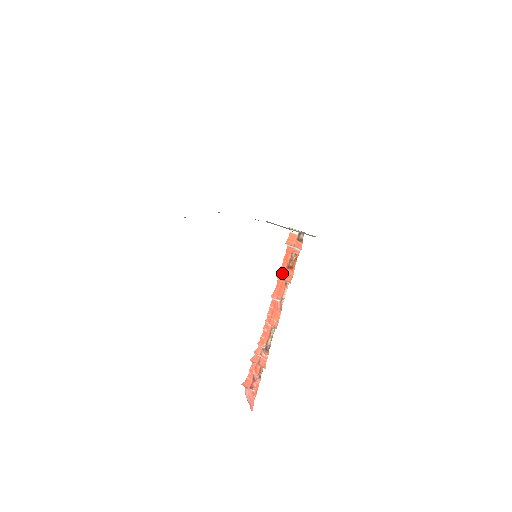
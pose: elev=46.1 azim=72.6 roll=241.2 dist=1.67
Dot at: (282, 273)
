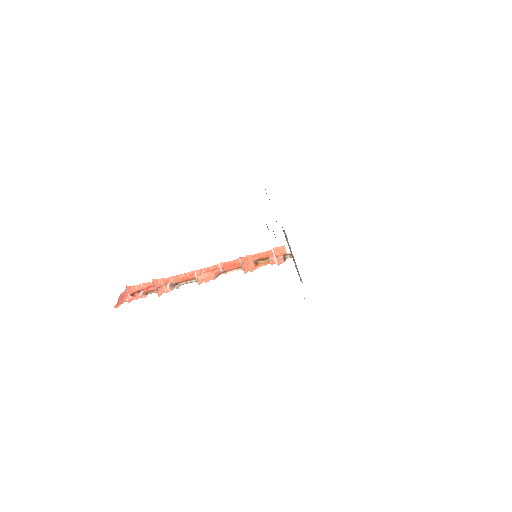
Dot at: (246, 260)
